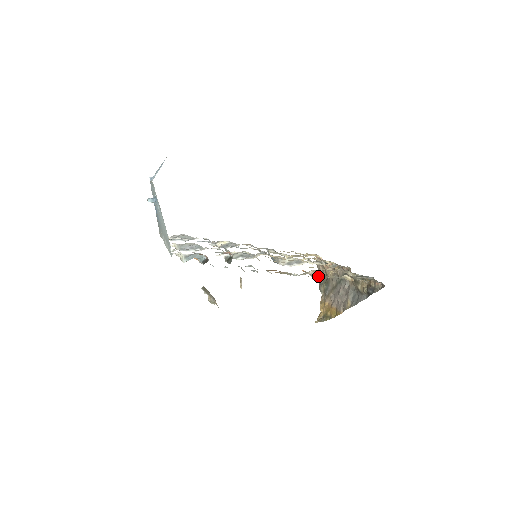
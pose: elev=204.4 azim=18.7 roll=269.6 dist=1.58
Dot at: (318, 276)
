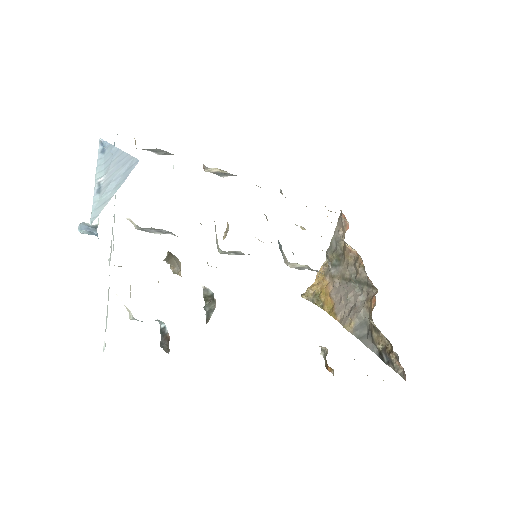
Dot at: (327, 365)
